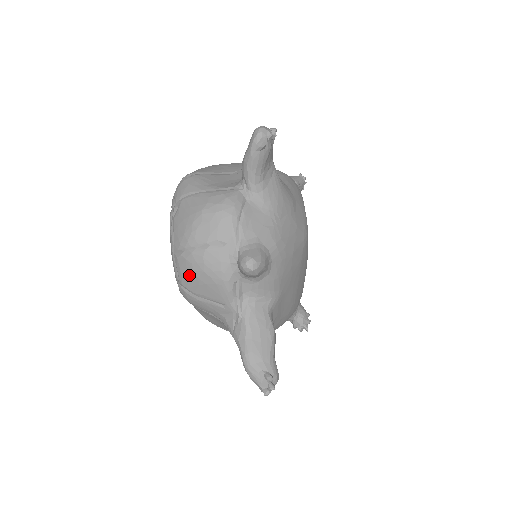
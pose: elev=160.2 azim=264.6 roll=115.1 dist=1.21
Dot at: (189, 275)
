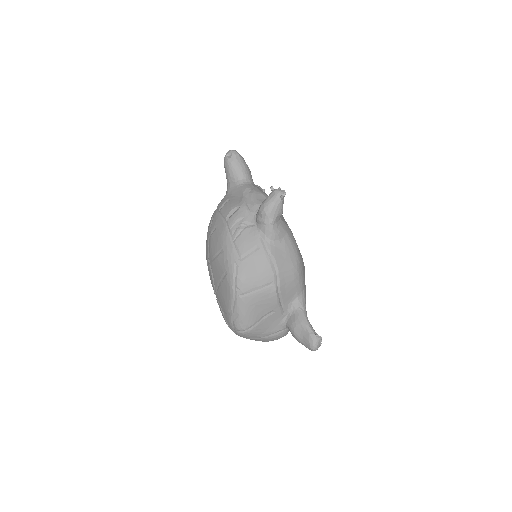
Dot at: occluded
